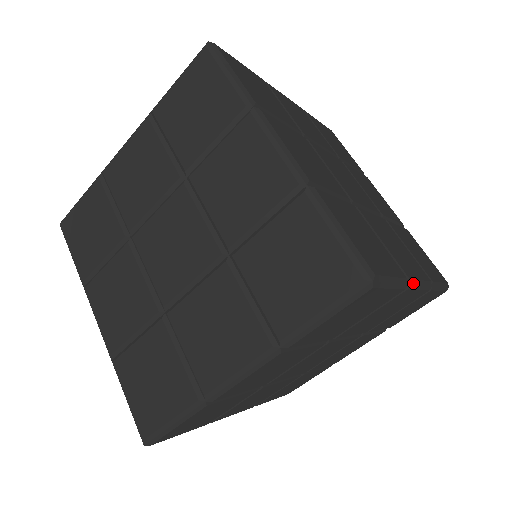
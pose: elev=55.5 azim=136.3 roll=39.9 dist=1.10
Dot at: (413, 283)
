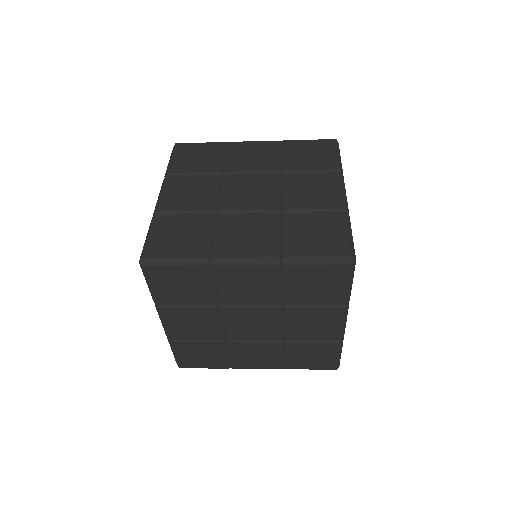
Dot at: occluded
